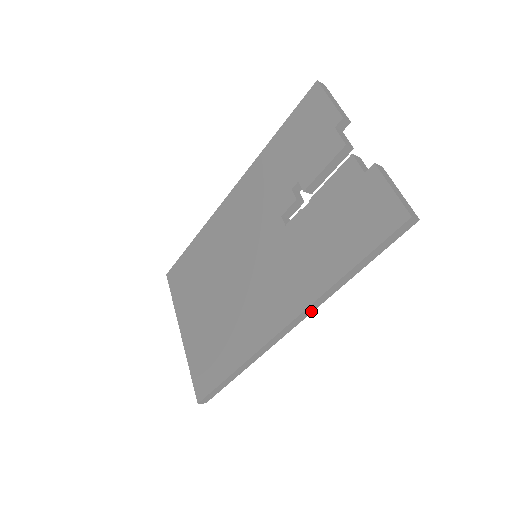
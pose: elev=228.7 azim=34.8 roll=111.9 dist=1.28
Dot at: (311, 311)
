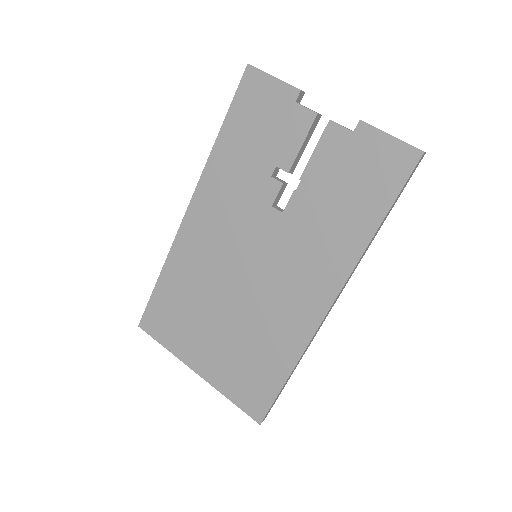
Dot at: (350, 276)
